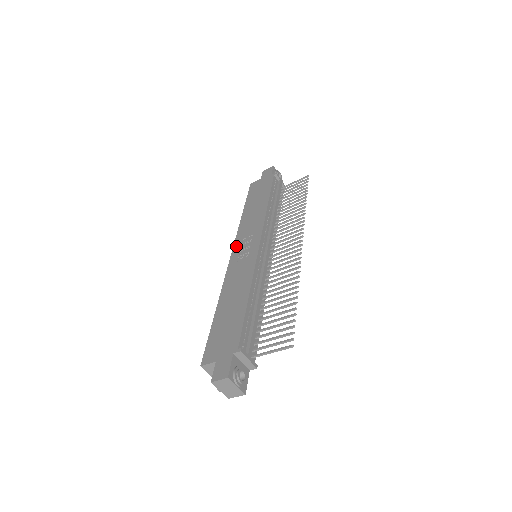
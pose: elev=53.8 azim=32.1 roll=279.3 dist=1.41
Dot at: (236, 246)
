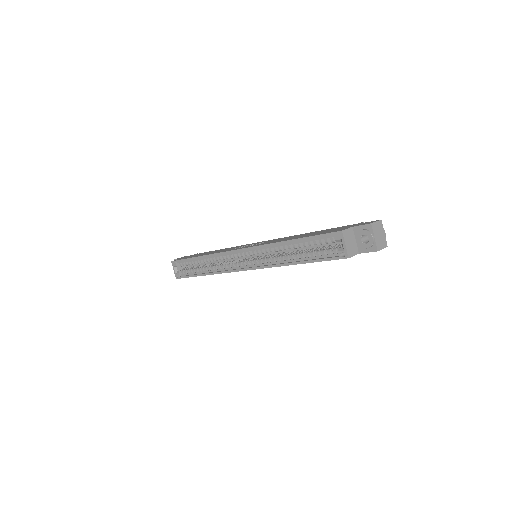
Dot at: (235, 249)
